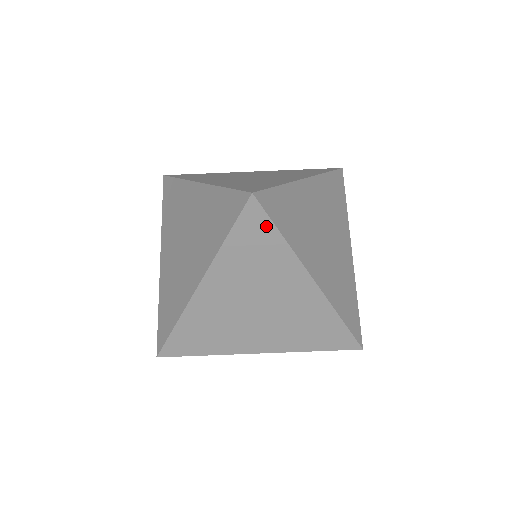
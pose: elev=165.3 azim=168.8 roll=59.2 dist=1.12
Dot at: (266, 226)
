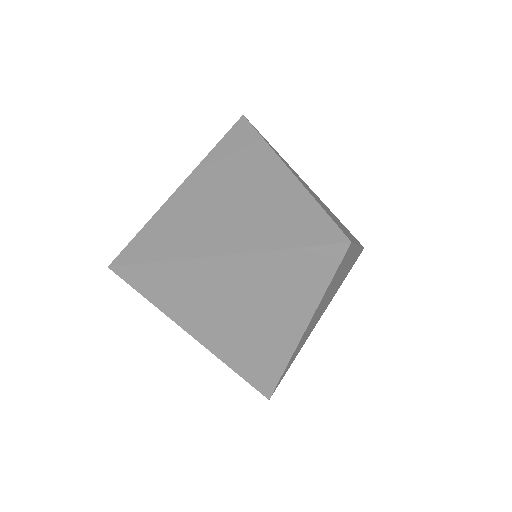
Dot at: (350, 251)
